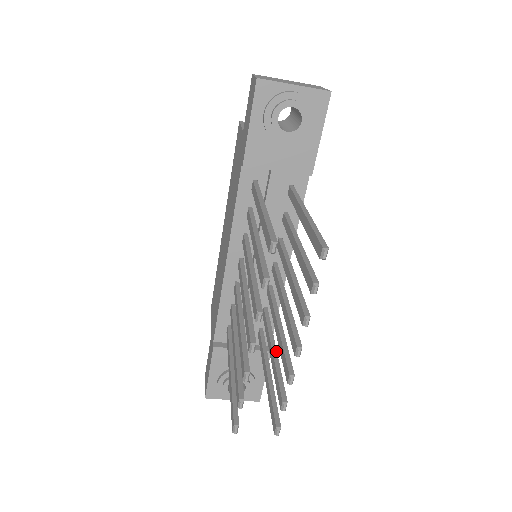
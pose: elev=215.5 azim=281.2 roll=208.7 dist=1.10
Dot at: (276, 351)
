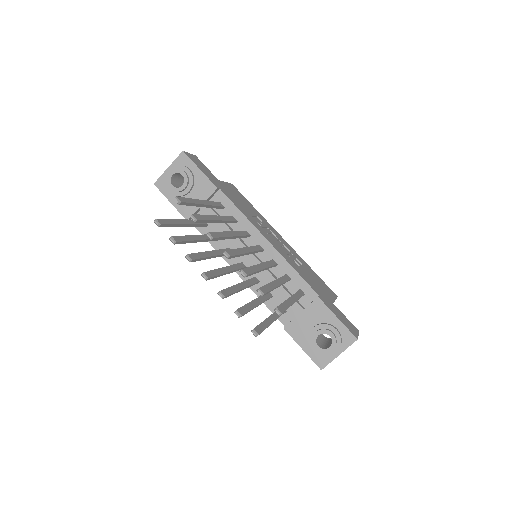
Dot at: (273, 281)
